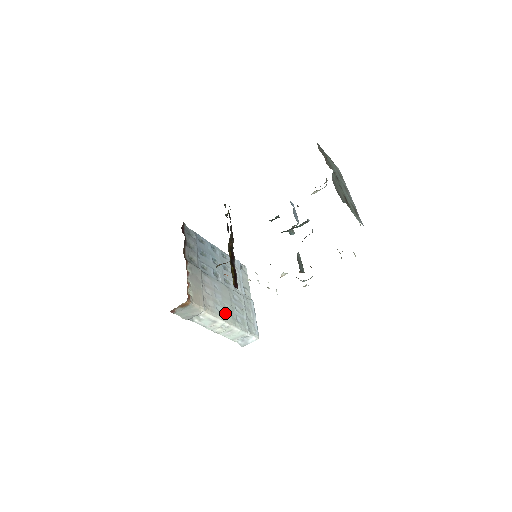
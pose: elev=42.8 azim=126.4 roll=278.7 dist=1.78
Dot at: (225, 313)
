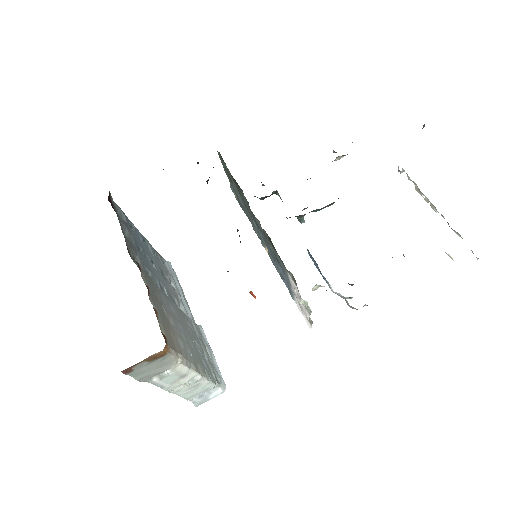
Dot at: (194, 357)
